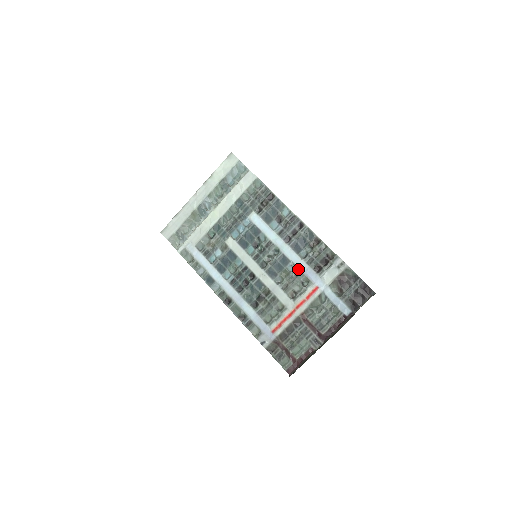
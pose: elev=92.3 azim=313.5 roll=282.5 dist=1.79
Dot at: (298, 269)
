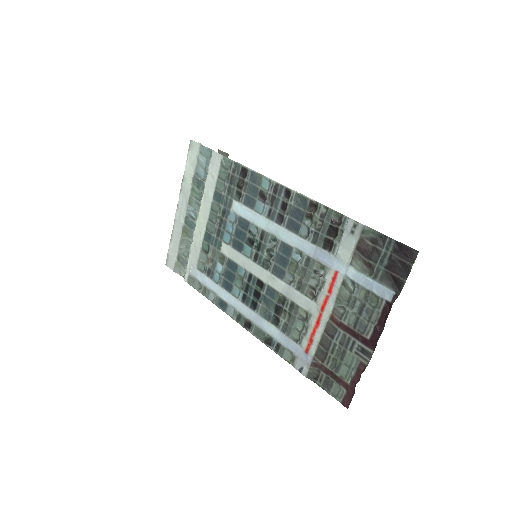
Dot at: (305, 255)
